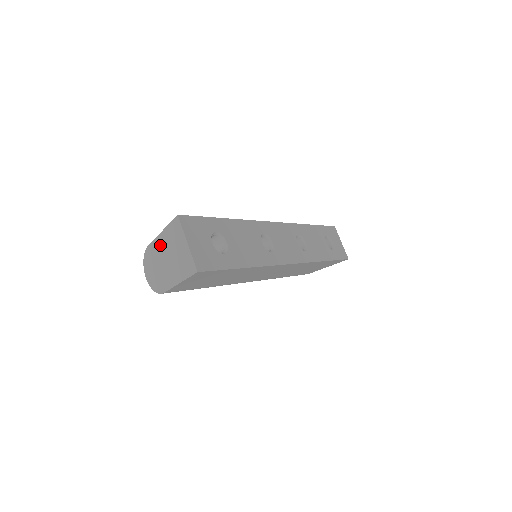
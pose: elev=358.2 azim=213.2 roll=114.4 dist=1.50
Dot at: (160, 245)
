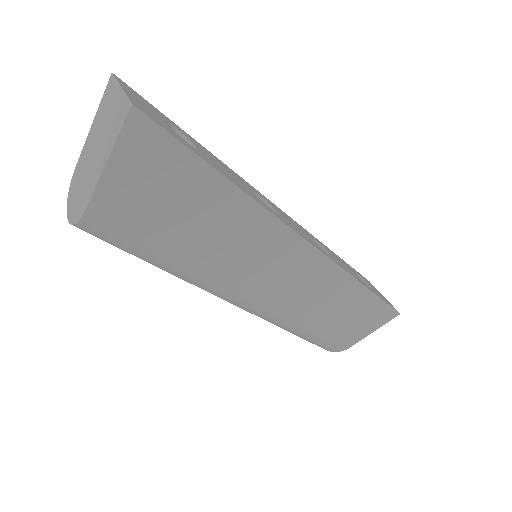
Dot at: (89, 143)
